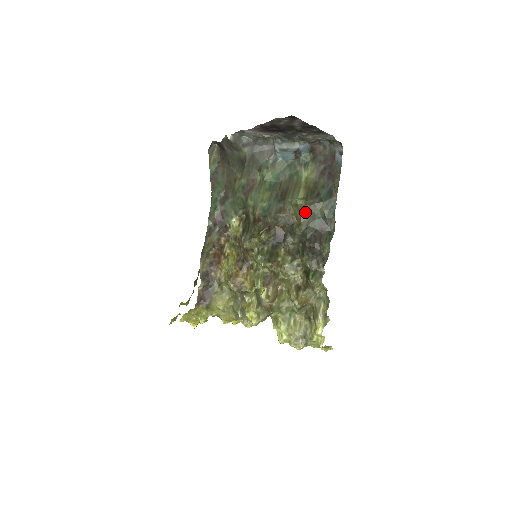
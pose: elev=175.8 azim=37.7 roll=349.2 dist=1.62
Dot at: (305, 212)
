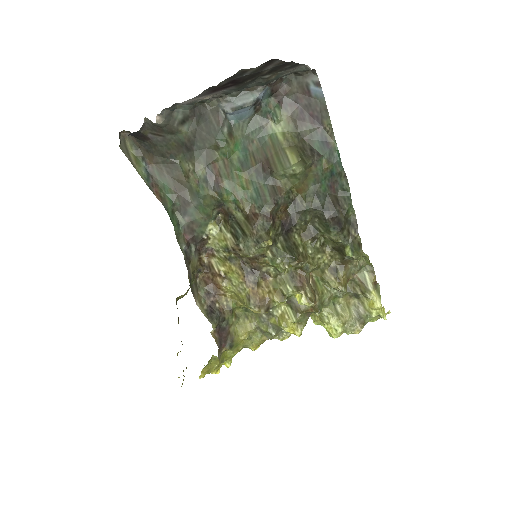
Dot at: (306, 179)
